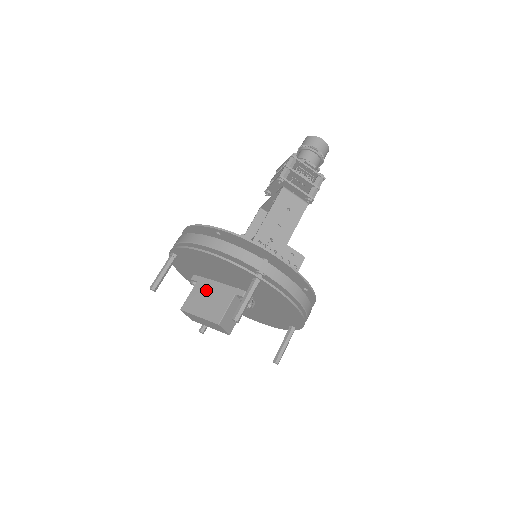
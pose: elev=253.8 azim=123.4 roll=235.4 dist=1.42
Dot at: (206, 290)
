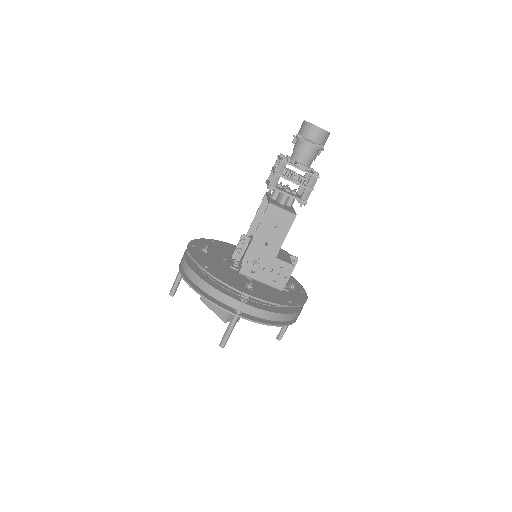
Dot at: occluded
